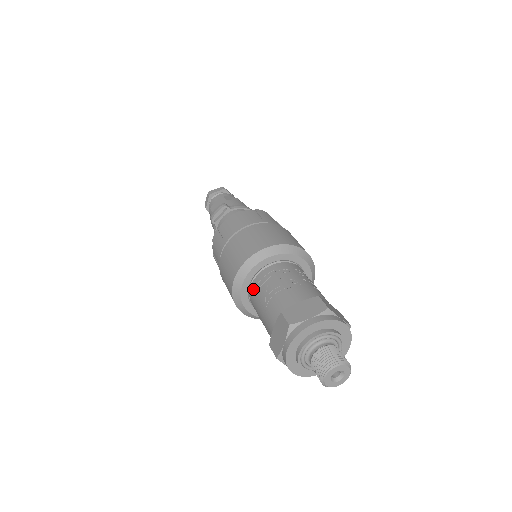
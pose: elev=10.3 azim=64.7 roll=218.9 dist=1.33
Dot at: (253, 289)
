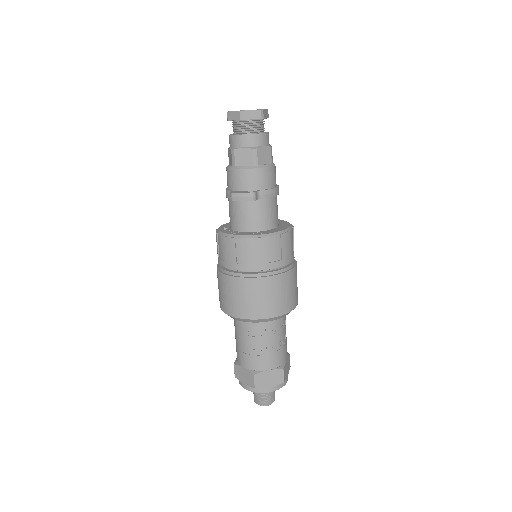
Dot at: (241, 325)
